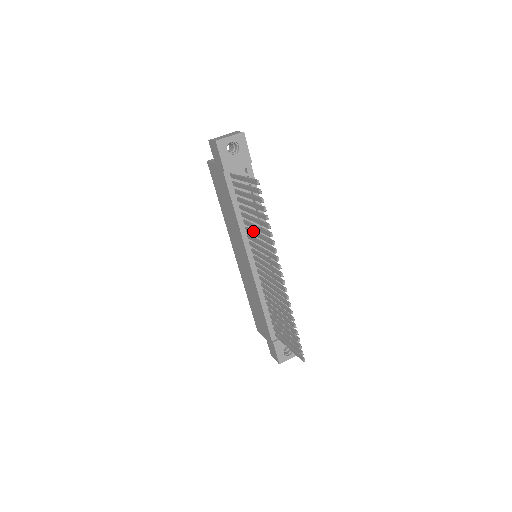
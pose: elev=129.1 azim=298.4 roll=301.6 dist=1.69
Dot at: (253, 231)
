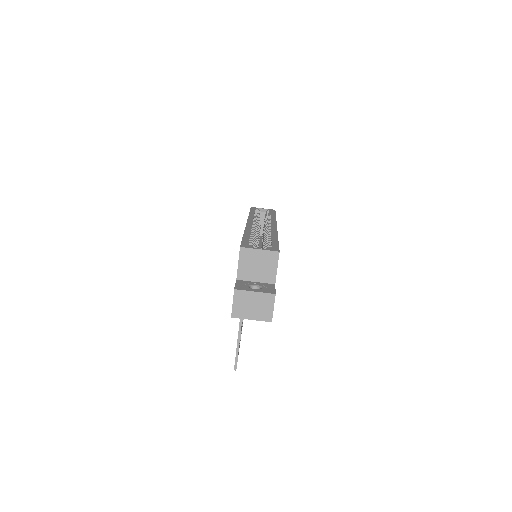
Dot at: occluded
